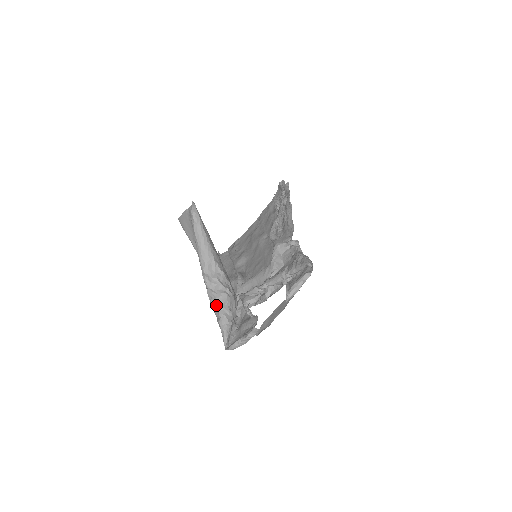
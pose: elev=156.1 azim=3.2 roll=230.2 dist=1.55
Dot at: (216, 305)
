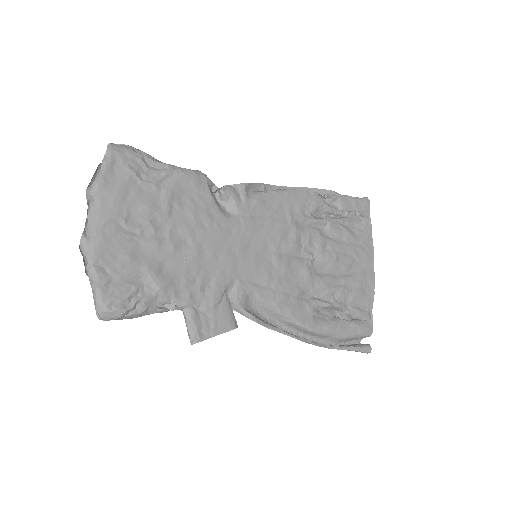
Dot at: occluded
